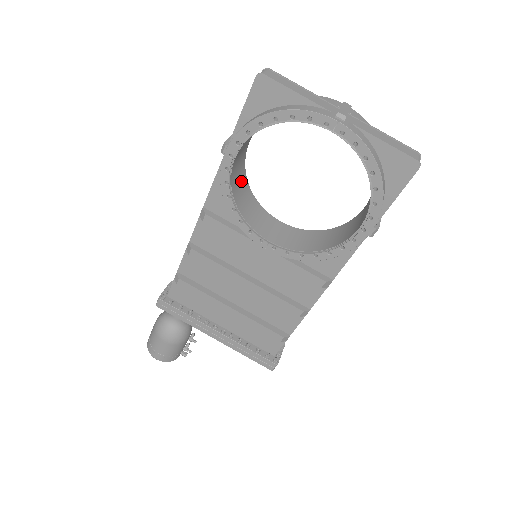
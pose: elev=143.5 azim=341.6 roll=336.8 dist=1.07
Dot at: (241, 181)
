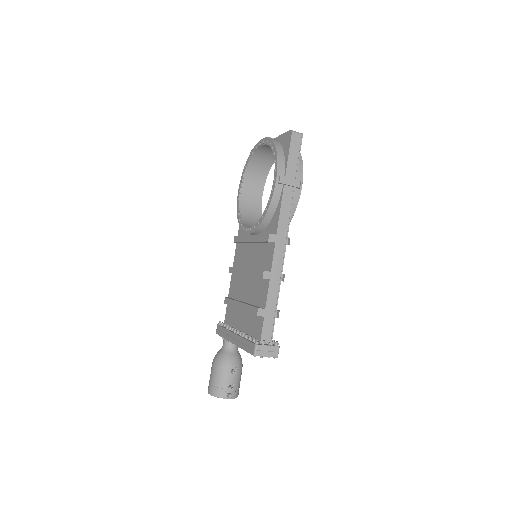
Dot at: (254, 214)
